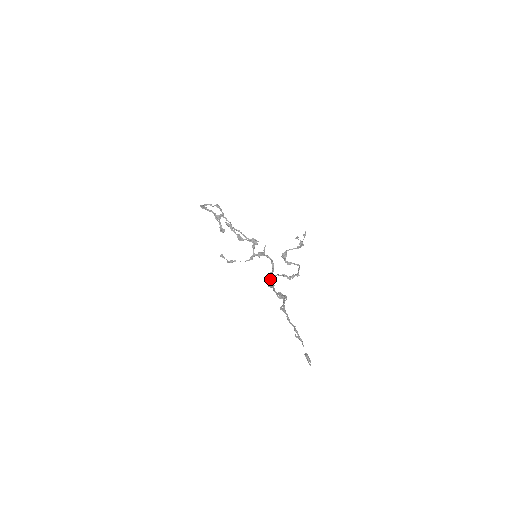
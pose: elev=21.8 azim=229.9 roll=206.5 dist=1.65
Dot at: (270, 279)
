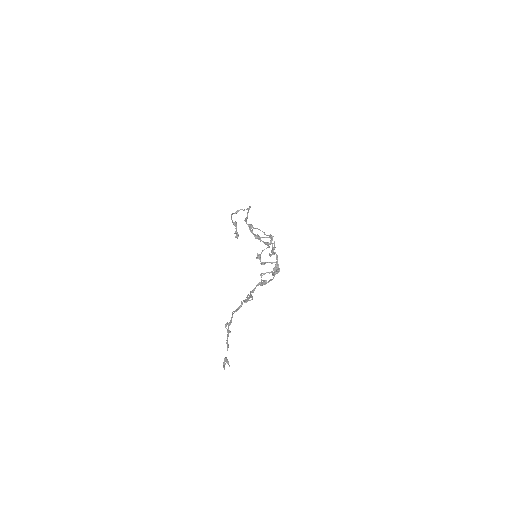
Dot at: occluded
